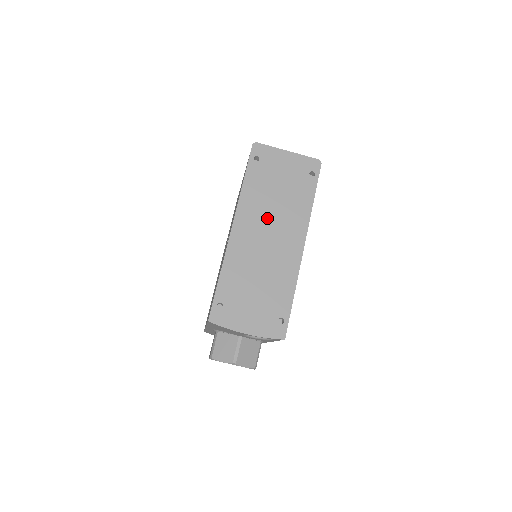
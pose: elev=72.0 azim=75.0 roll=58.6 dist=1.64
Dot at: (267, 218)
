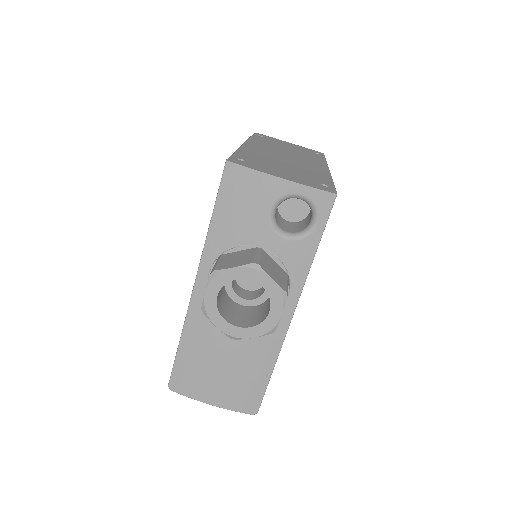
Dot at: (281, 151)
